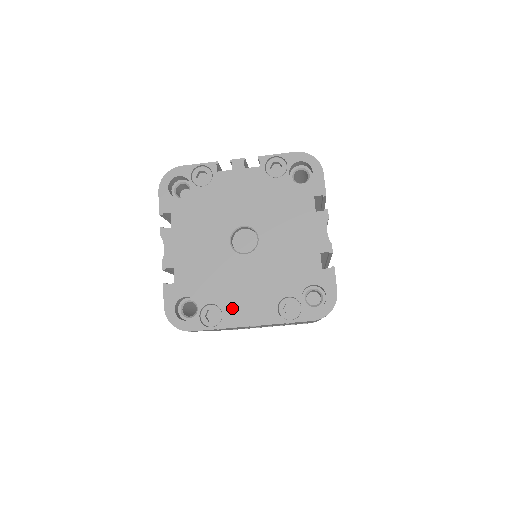
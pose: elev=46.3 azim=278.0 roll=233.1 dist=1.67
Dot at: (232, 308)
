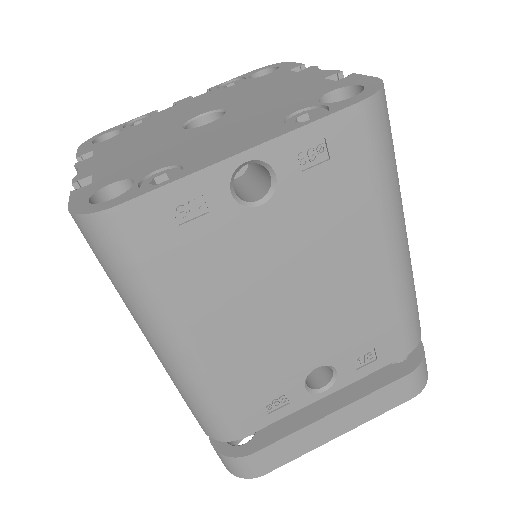
Dot at: (199, 156)
